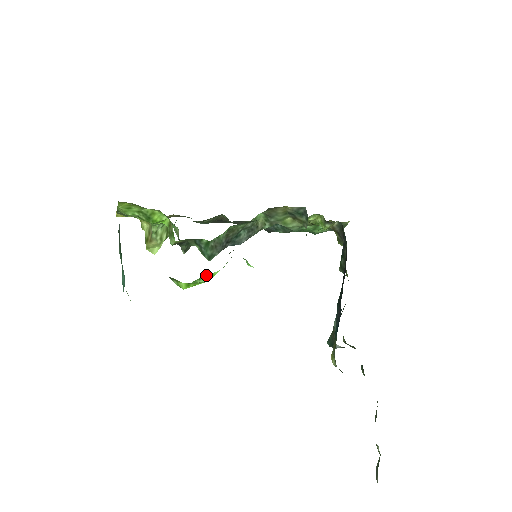
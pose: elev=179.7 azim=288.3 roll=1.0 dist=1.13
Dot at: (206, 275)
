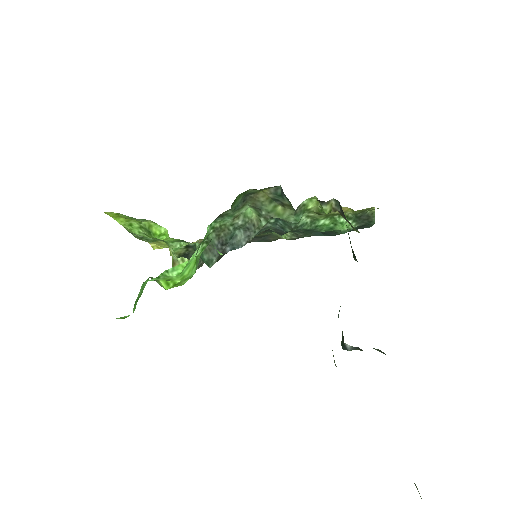
Dot at: (173, 267)
